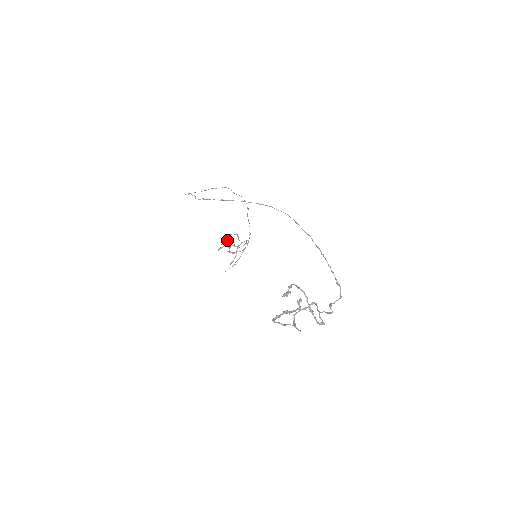
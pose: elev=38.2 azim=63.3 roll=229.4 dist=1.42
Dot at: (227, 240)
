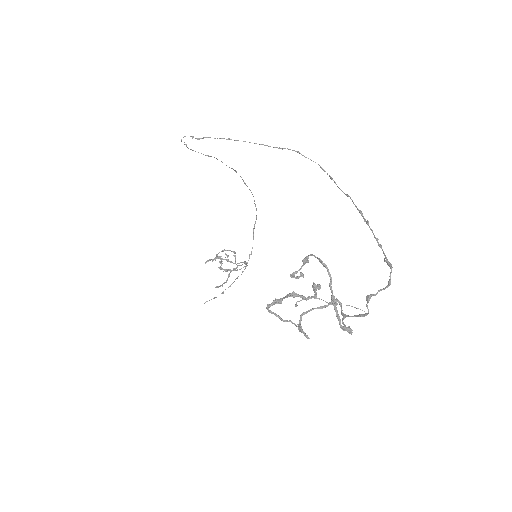
Dot at: occluded
